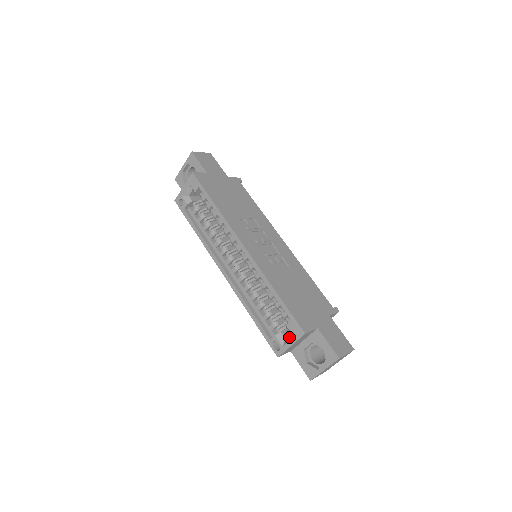
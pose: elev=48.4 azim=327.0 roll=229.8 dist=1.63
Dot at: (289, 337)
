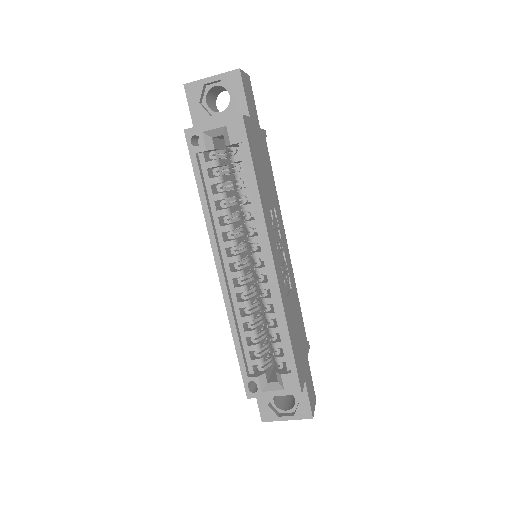
Dot at: (275, 385)
